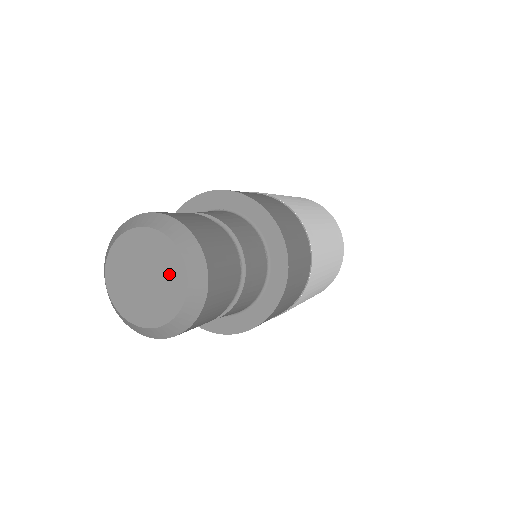
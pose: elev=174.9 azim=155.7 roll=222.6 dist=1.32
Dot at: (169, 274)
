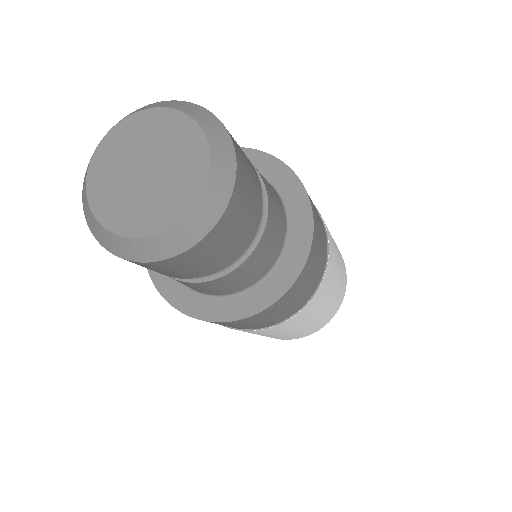
Dot at: (182, 174)
